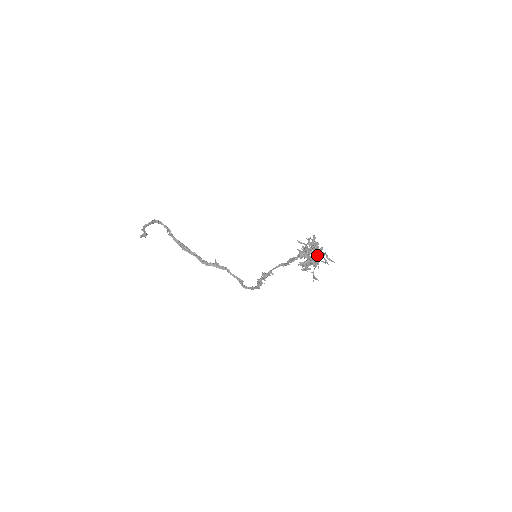
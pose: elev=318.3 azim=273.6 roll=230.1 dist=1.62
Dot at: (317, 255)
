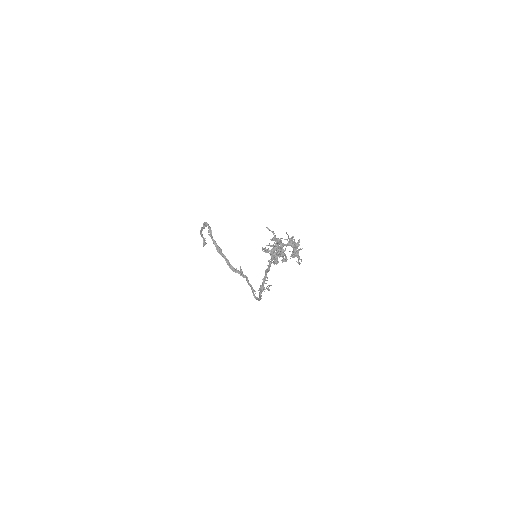
Dot at: occluded
